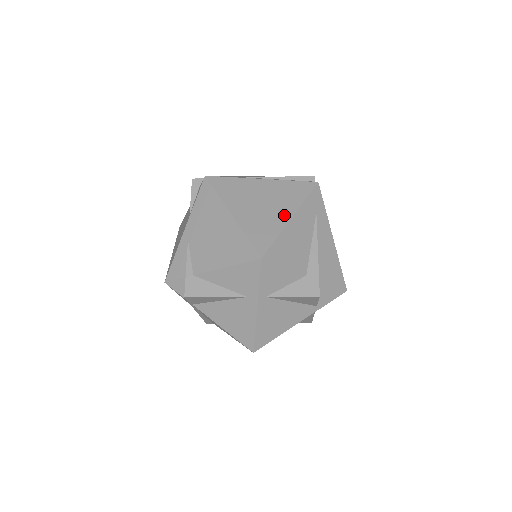
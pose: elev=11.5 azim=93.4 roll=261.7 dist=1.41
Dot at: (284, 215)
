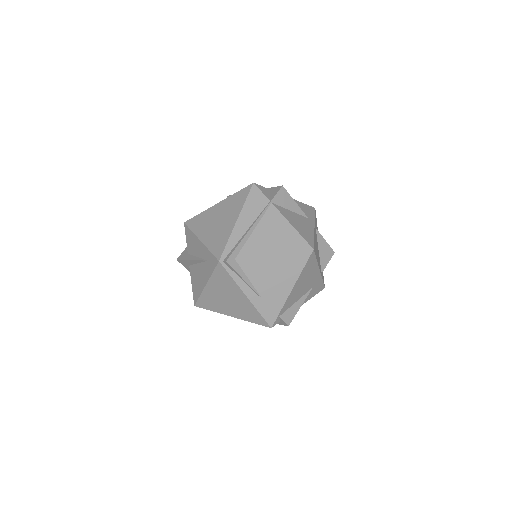
Dot at: occluded
